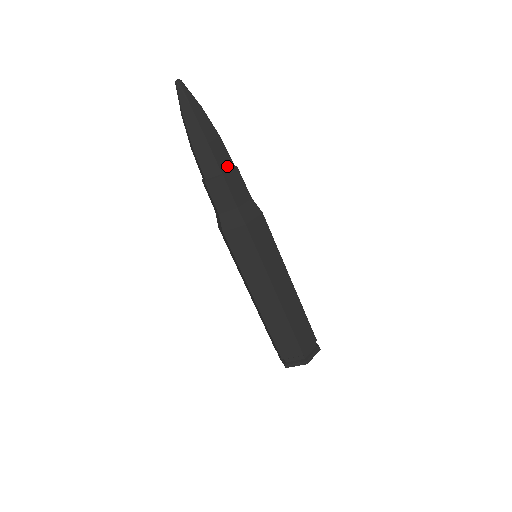
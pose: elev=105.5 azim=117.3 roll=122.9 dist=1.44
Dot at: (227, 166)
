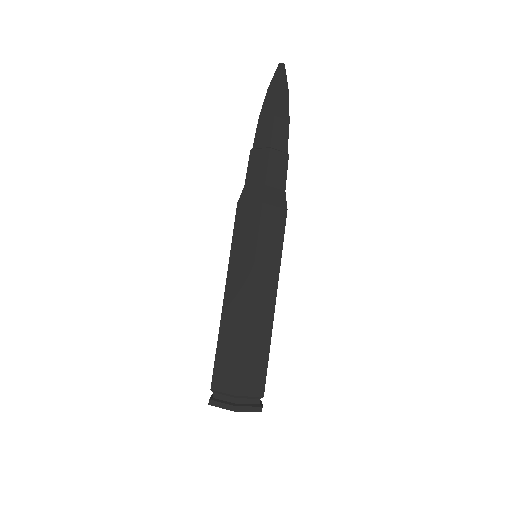
Dot at: (280, 146)
